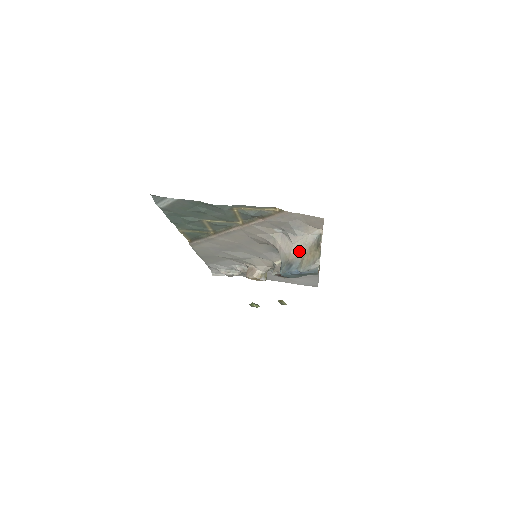
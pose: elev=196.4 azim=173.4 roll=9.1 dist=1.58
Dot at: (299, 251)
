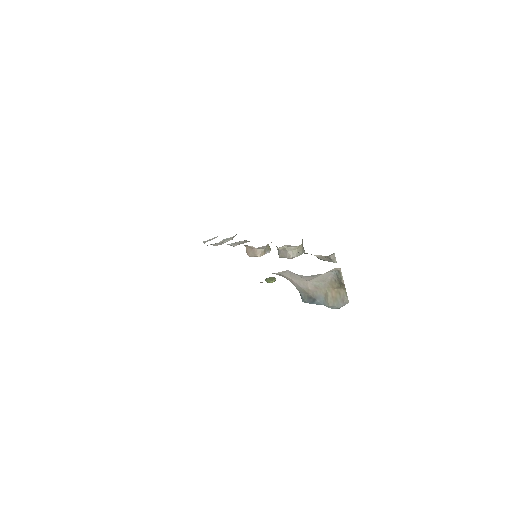
Dot at: (318, 287)
